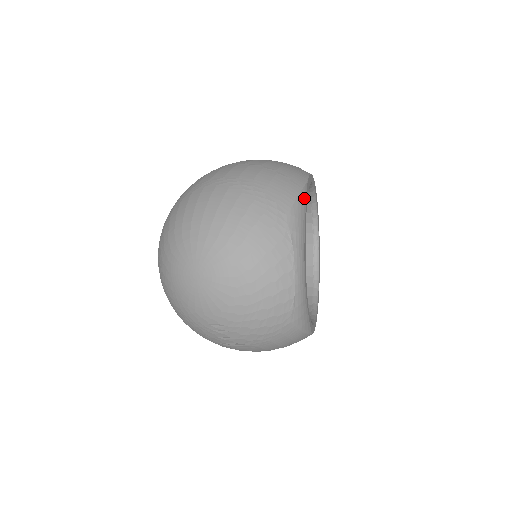
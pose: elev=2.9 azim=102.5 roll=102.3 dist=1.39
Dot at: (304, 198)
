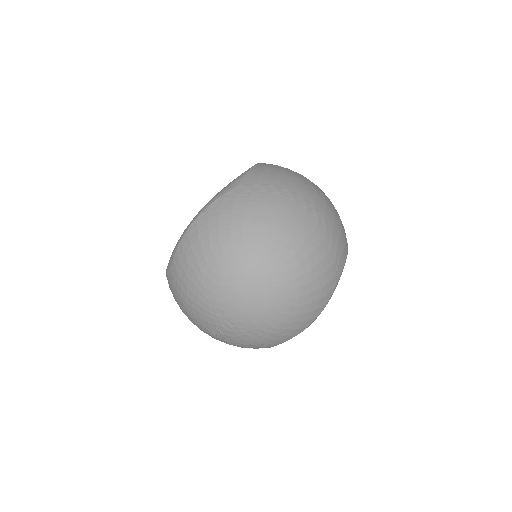
Dot at: occluded
